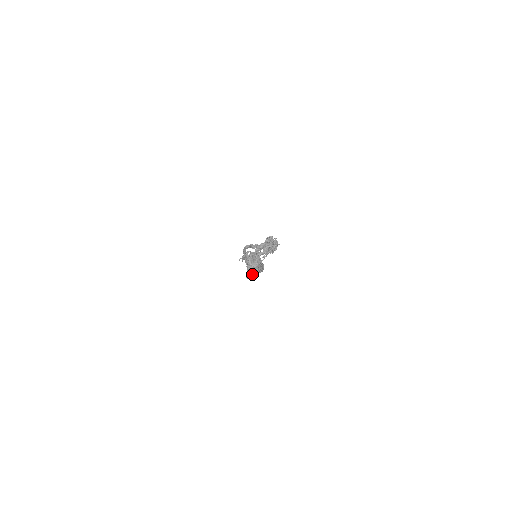
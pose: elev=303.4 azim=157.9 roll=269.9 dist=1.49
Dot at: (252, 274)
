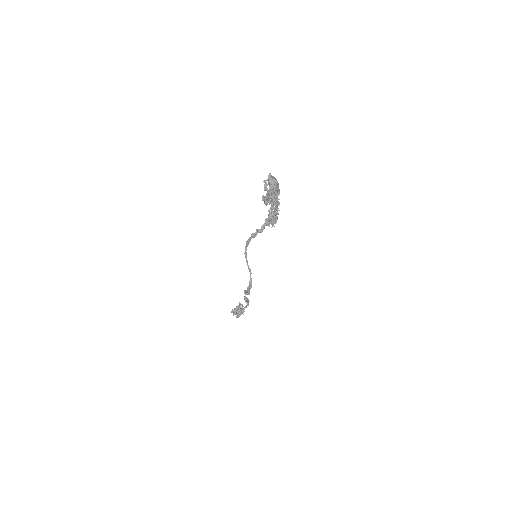
Dot at: occluded
